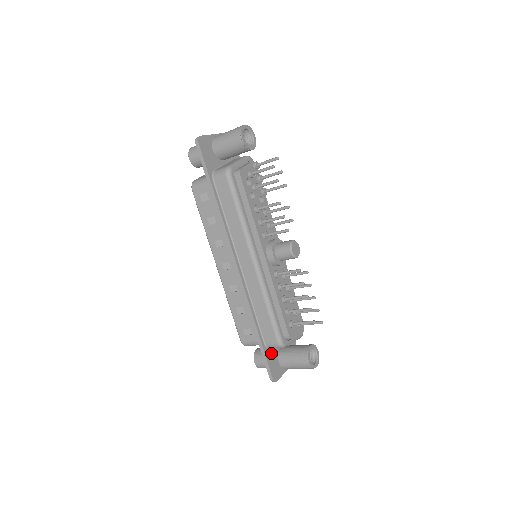
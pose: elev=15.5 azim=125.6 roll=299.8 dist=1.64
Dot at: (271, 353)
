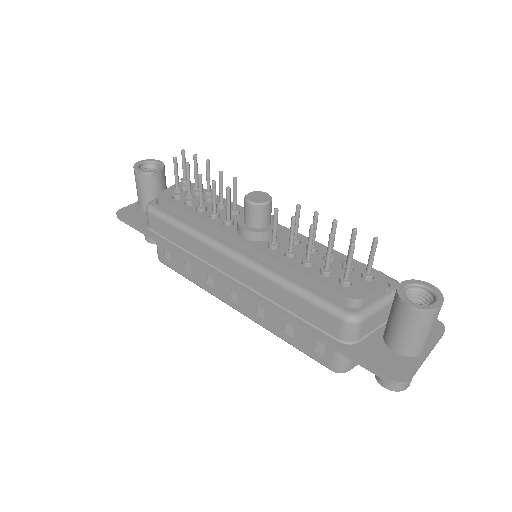
Dot at: (364, 347)
